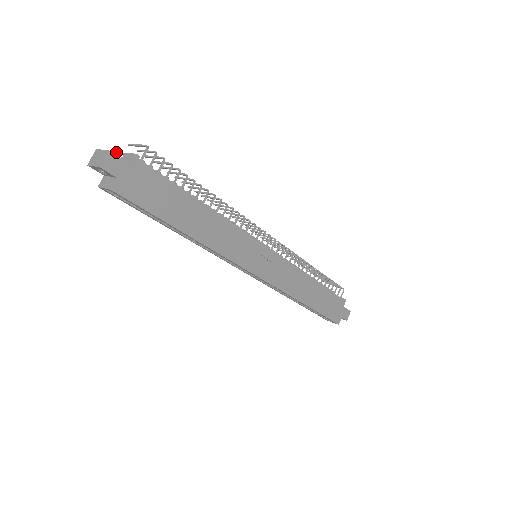
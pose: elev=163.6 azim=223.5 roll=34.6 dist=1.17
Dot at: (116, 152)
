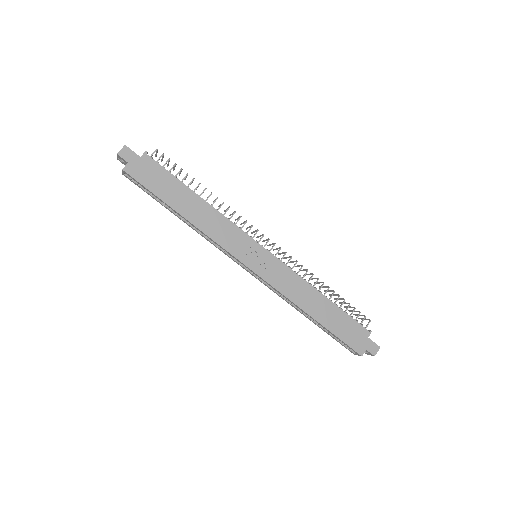
Dot at: occluded
